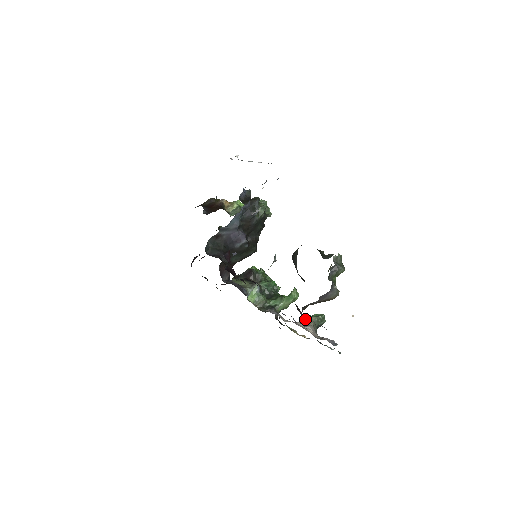
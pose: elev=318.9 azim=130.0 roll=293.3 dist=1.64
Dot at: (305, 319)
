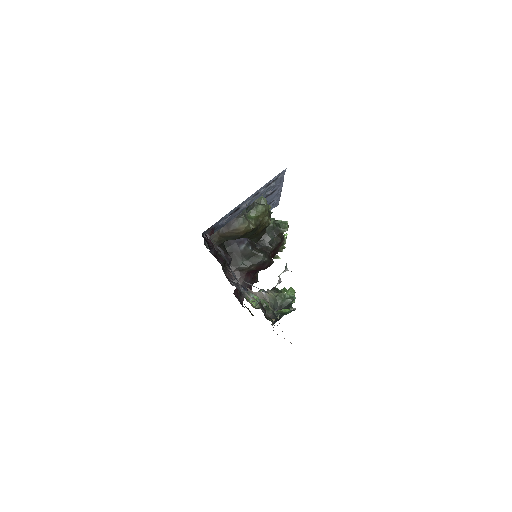
Dot at: occluded
